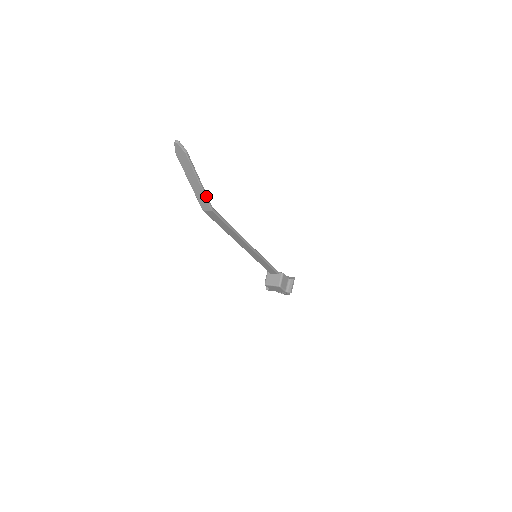
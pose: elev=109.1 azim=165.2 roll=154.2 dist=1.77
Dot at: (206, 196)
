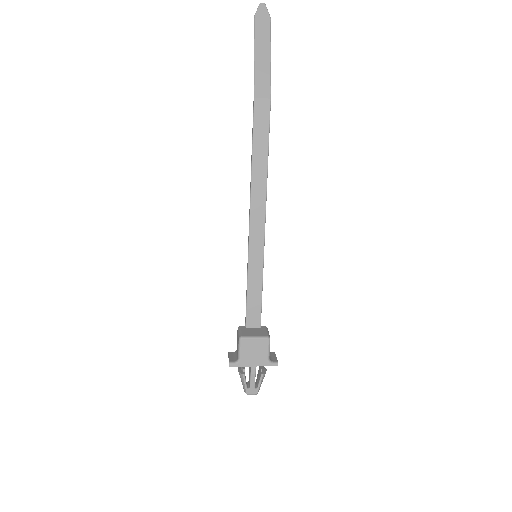
Dot at: (270, 77)
